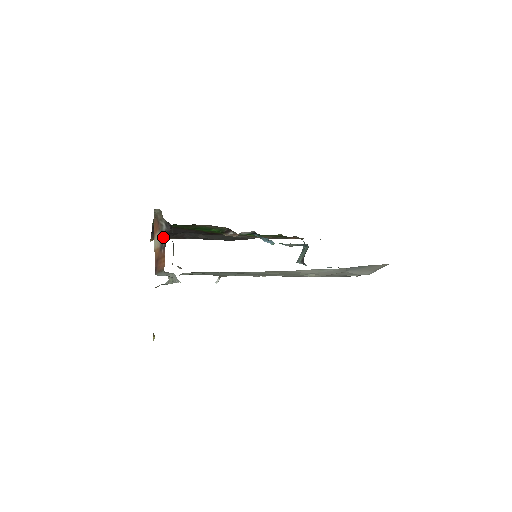
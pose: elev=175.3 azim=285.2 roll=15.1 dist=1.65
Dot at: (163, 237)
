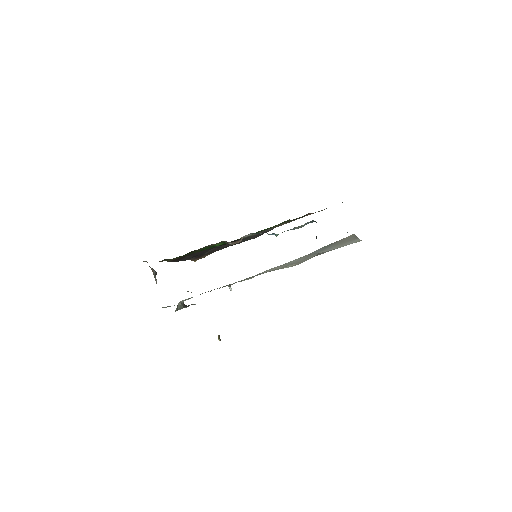
Dot at: (156, 280)
